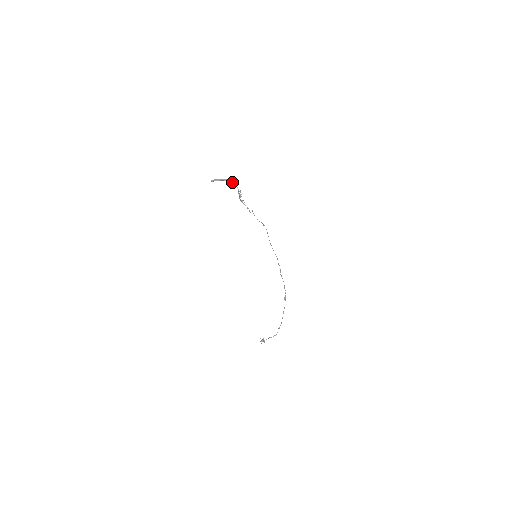
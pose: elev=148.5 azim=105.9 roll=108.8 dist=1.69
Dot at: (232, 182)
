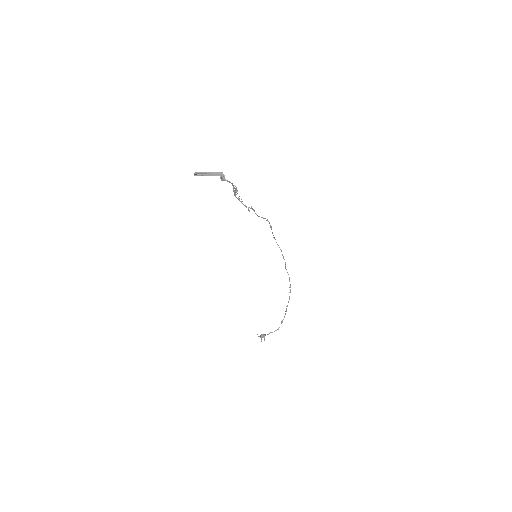
Dot at: (224, 177)
